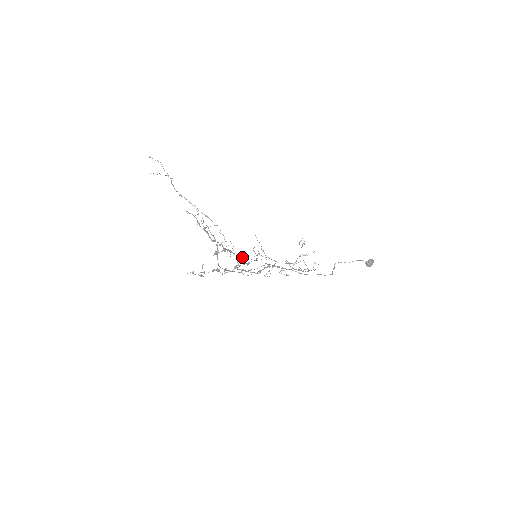
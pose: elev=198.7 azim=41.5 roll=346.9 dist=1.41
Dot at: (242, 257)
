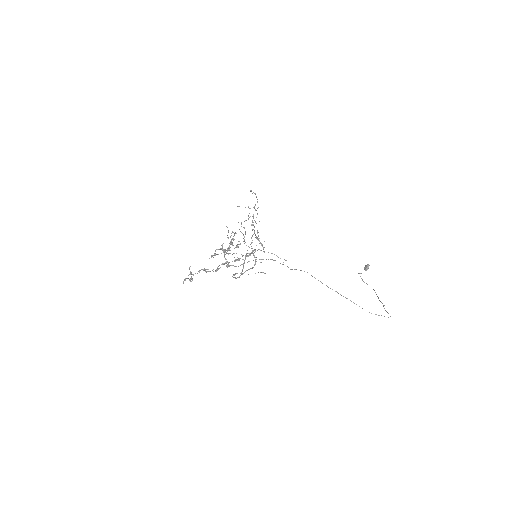
Dot at: occluded
